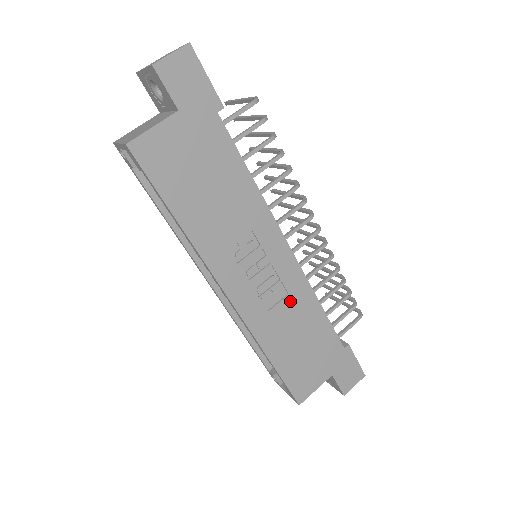
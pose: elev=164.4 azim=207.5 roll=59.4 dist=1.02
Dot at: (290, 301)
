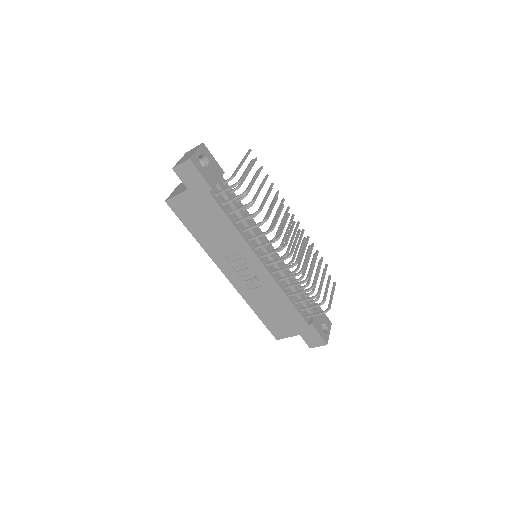
Dot at: (265, 289)
